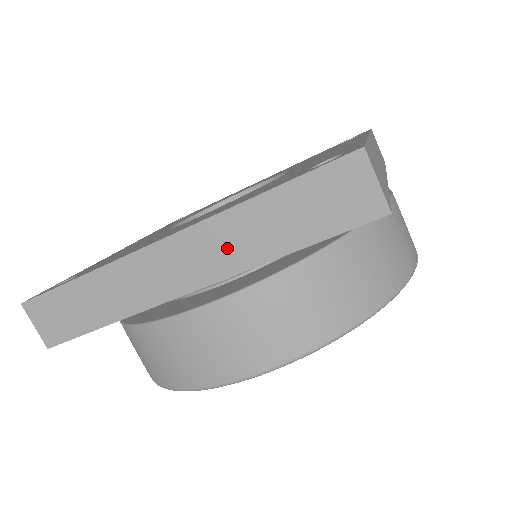
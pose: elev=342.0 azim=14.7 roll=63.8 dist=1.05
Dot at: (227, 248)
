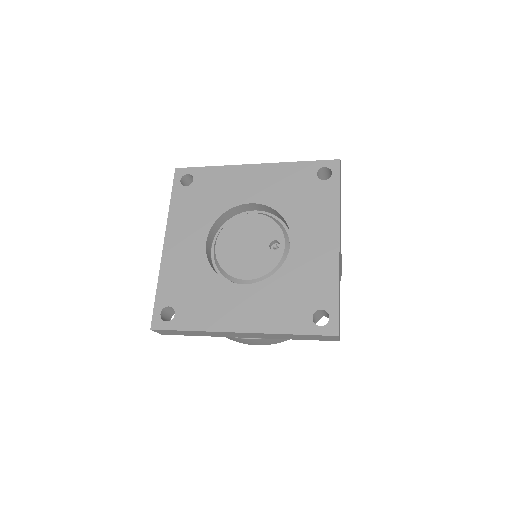
Dot at: (269, 336)
